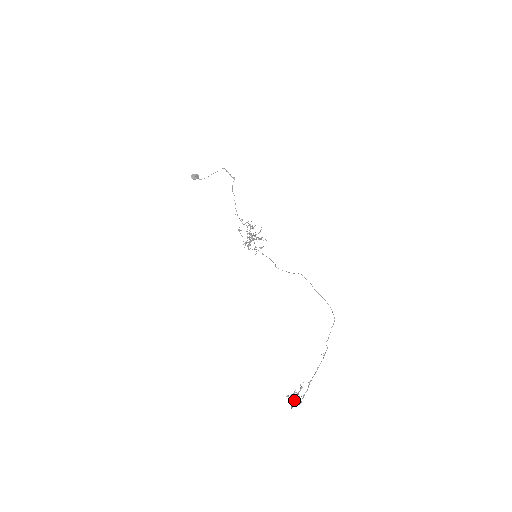
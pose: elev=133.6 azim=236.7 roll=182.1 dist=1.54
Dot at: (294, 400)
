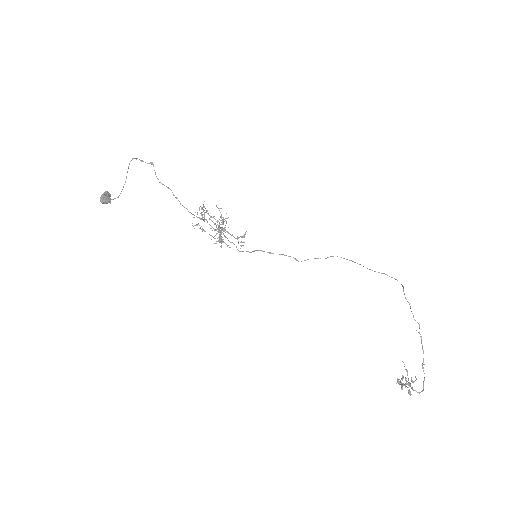
Dot at: (415, 390)
